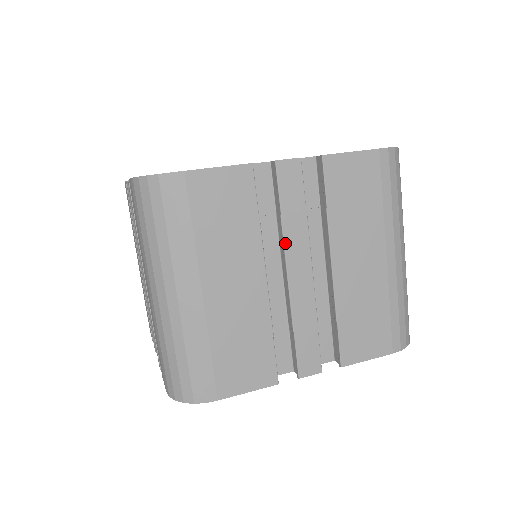
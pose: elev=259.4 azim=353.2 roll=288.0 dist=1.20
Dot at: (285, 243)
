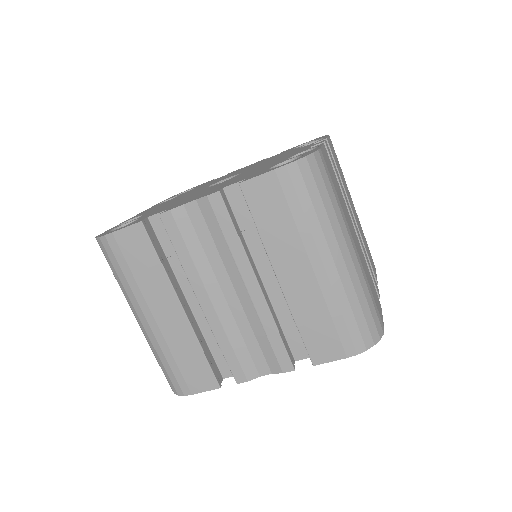
Dot at: (346, 200)
